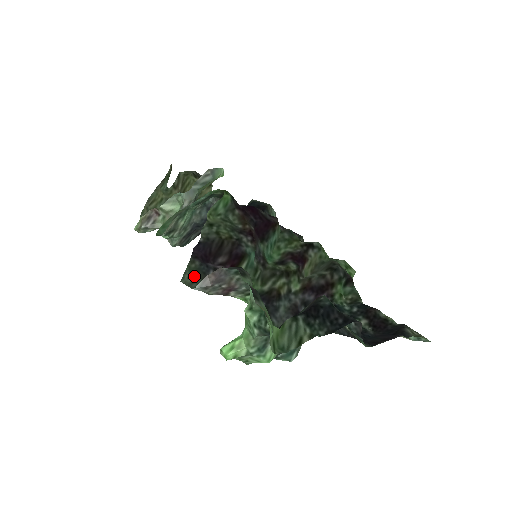
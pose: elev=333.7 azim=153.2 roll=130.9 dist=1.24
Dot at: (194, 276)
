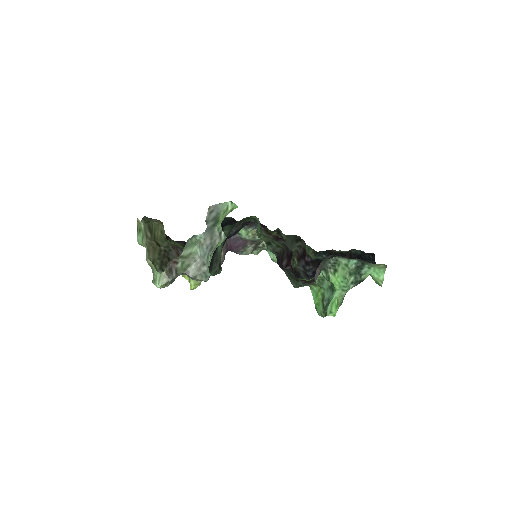
Dot at: (293, 280)
